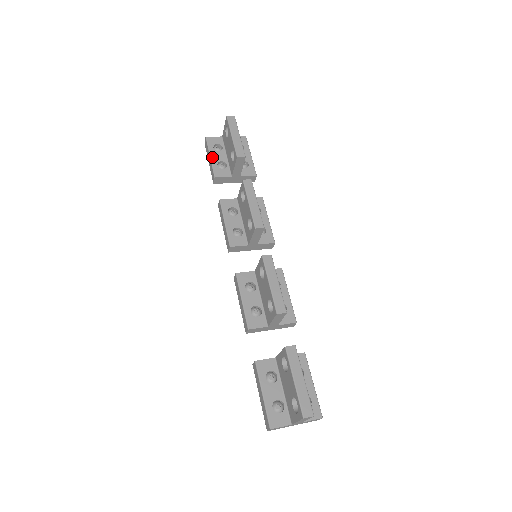
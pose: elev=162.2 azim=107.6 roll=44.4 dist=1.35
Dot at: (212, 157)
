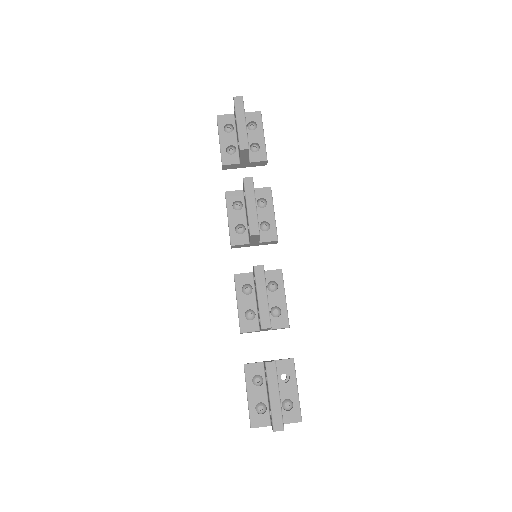
Dot at: (221, 141)
